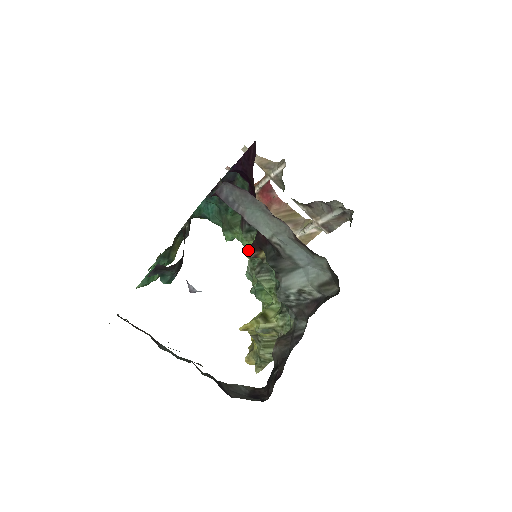
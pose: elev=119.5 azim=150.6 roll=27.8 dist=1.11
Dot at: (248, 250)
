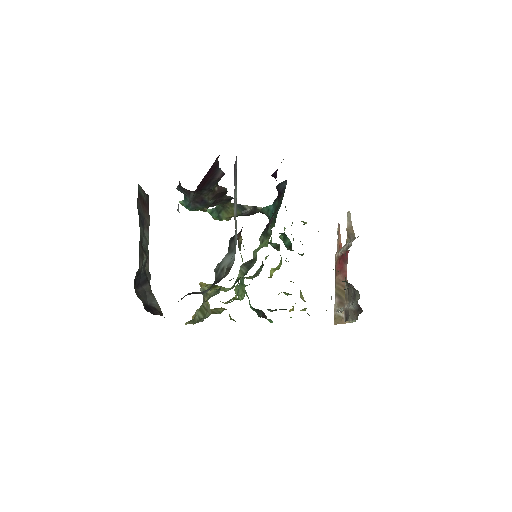
Dot at: occluded
